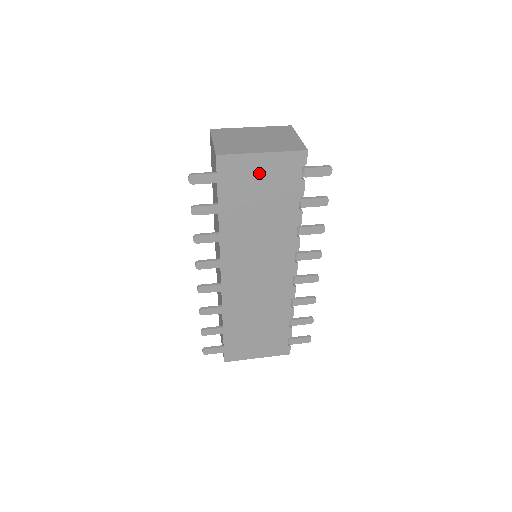
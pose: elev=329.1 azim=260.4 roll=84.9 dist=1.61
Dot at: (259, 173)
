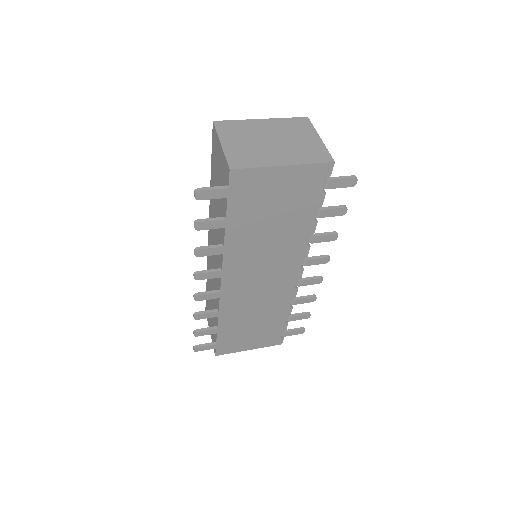
Dot at: (277, 186)
